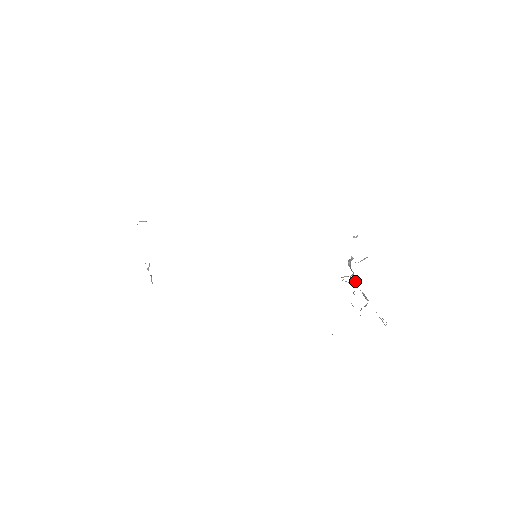
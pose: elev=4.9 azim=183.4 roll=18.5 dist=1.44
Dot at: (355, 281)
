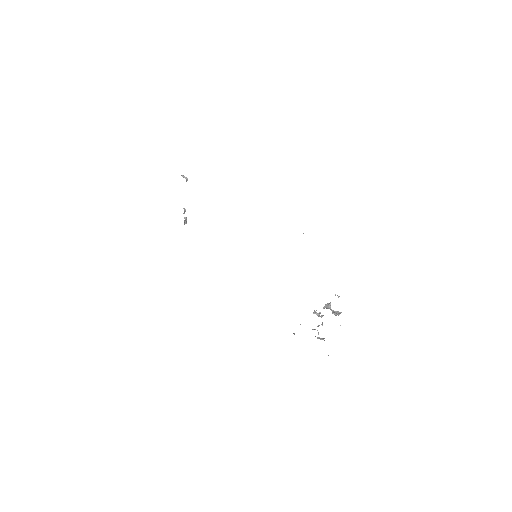
Dot at: occluded
